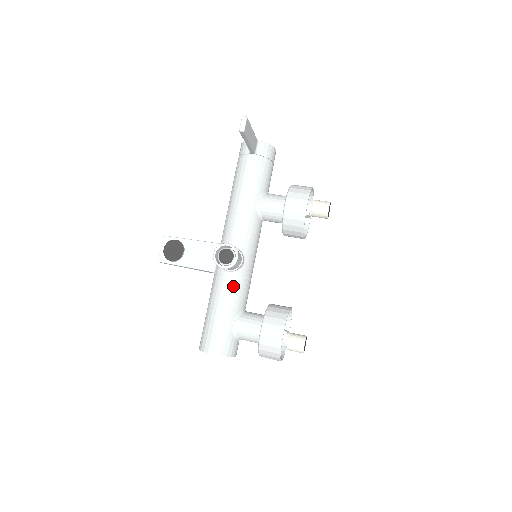
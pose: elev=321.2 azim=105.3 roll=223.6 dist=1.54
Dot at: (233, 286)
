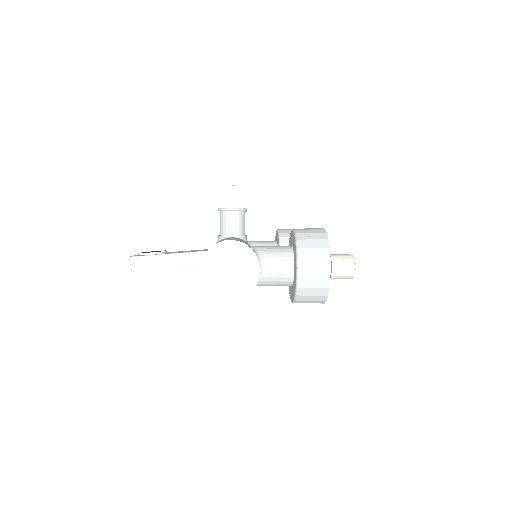
Dot at: (240, 239)
